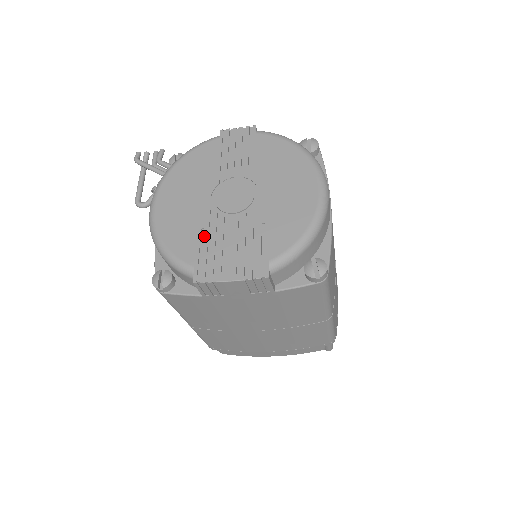
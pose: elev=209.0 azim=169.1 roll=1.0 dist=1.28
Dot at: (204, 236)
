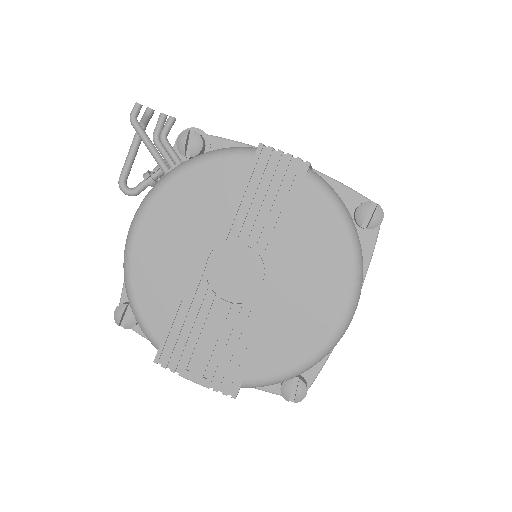
Dot at: (183, 310)
